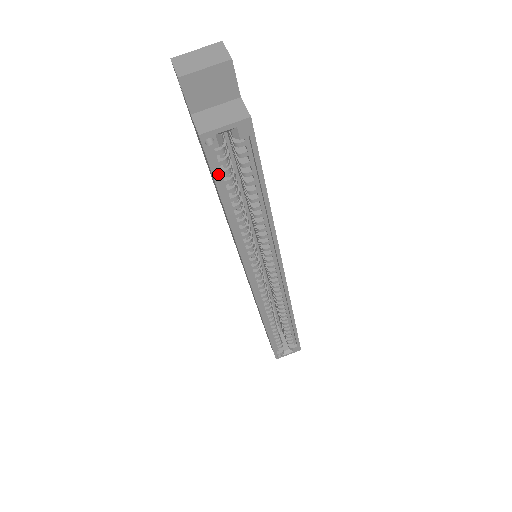
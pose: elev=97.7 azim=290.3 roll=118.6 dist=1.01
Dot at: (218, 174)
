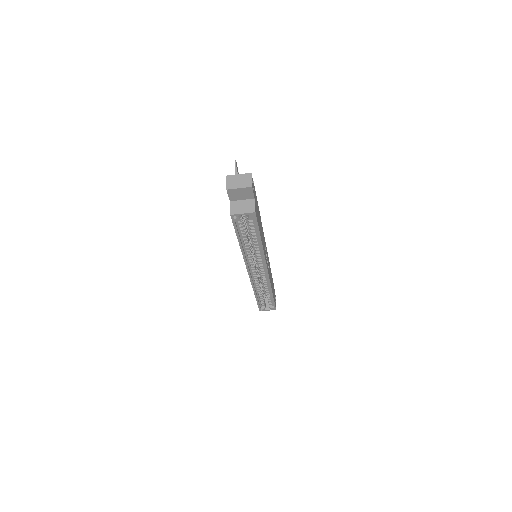
Dot at: (237, 227)
